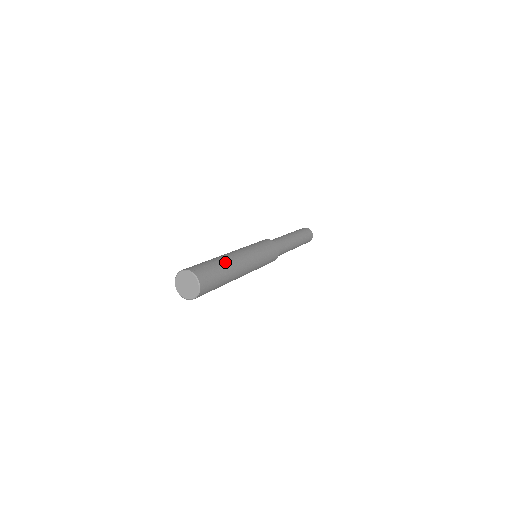
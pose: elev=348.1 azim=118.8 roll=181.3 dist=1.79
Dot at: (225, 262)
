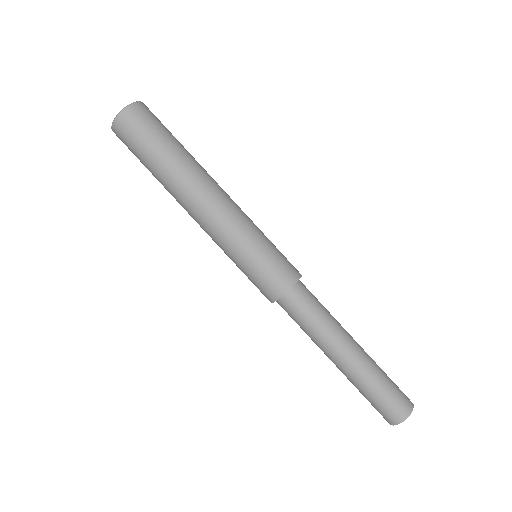
Dot at: (192, 156)
